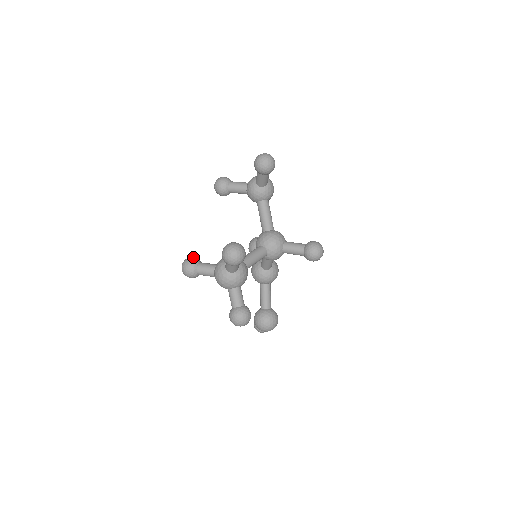
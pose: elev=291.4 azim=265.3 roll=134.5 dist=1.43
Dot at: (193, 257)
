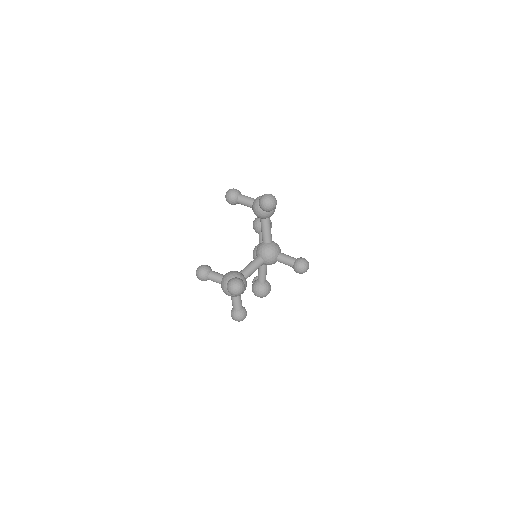
Dot at: (205, 266)
